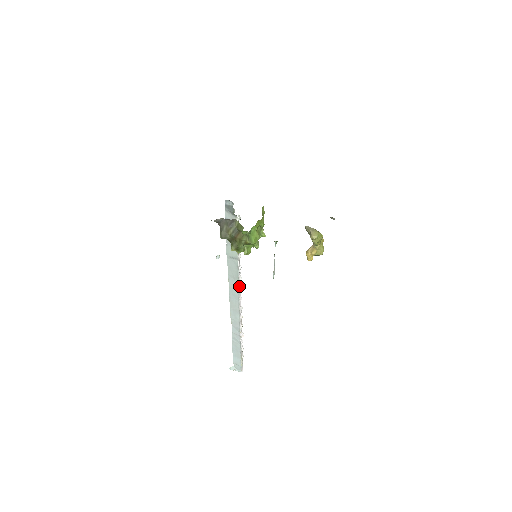
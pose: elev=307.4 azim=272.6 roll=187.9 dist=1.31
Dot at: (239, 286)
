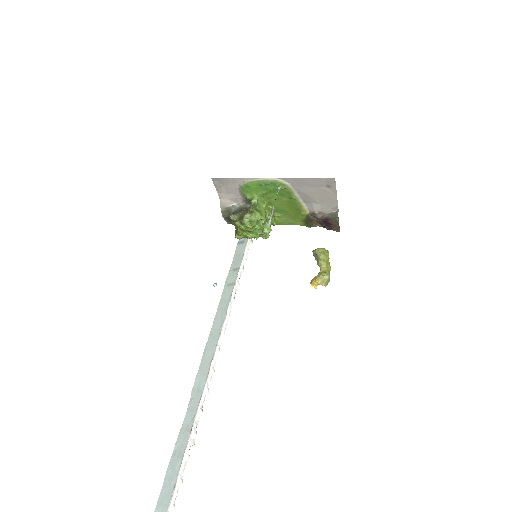
Dot at: (223, 326)
